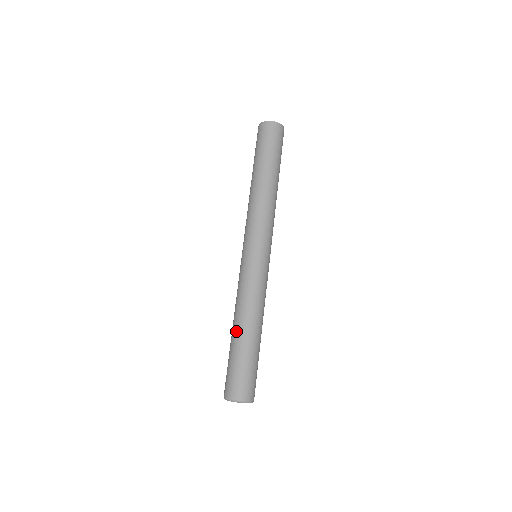
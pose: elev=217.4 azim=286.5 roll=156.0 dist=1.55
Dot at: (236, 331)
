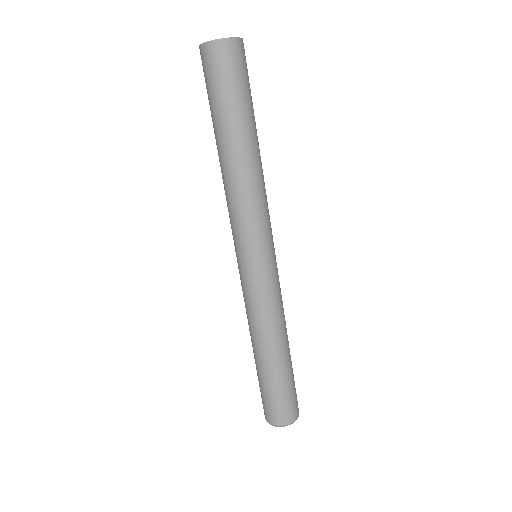
Dot at: (254, 354)
